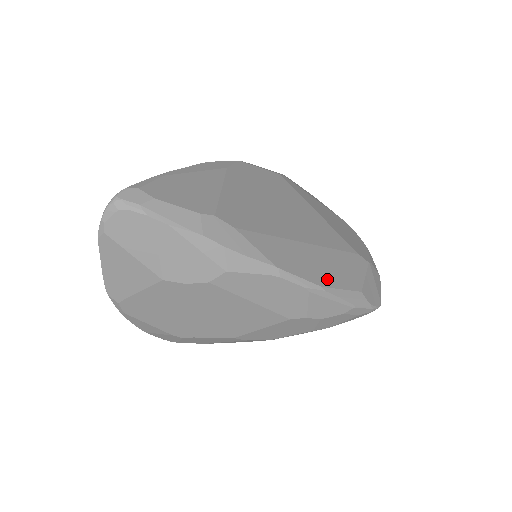
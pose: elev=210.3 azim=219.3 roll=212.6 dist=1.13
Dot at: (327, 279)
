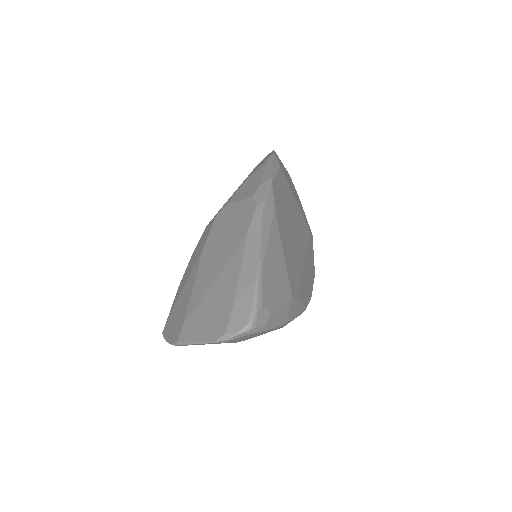
Dot at: (311, 285)
